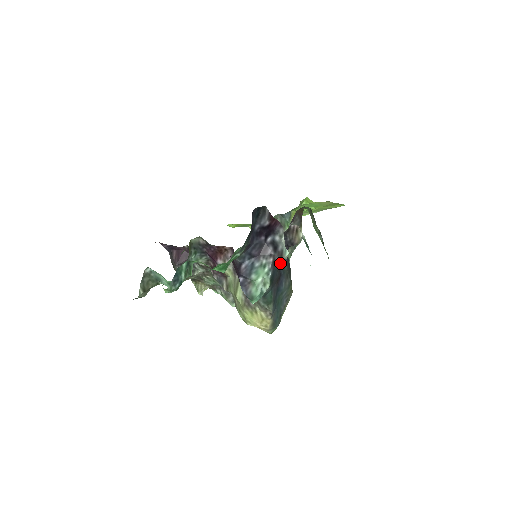
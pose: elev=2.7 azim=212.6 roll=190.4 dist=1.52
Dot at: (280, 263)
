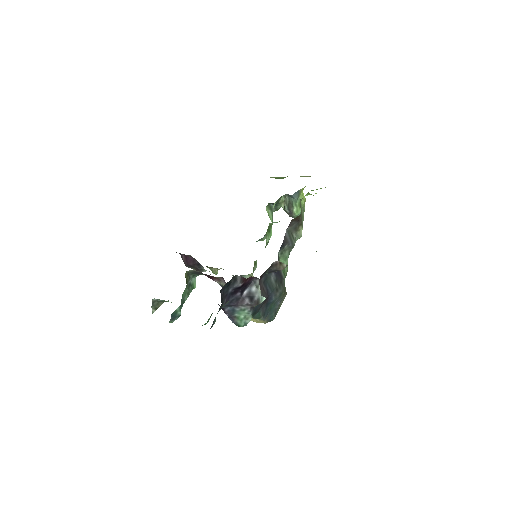
Dot at: (268, 285)
